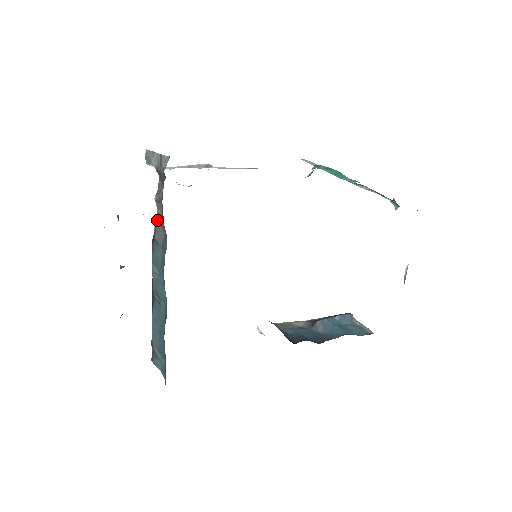
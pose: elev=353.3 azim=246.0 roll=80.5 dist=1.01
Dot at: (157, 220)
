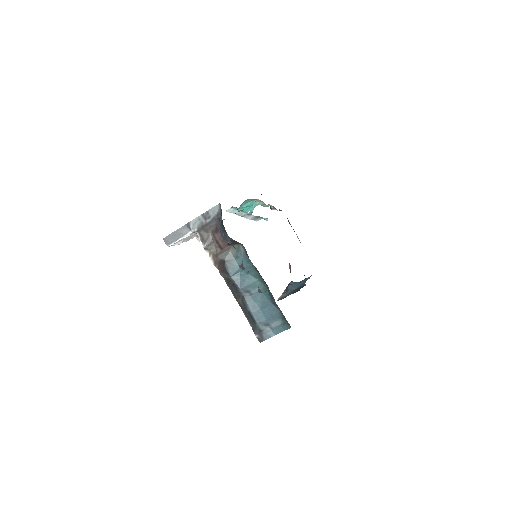
Dot at: (215, 255)
